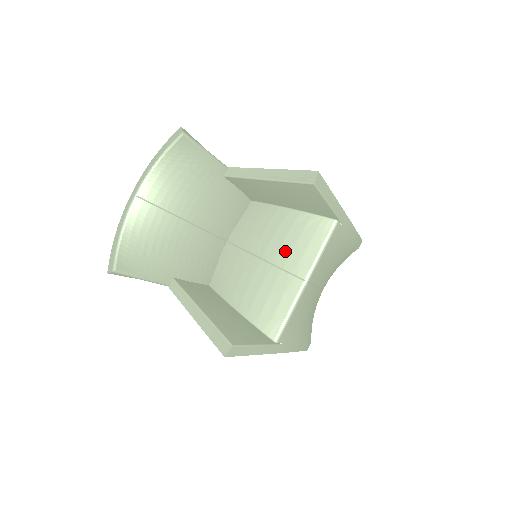
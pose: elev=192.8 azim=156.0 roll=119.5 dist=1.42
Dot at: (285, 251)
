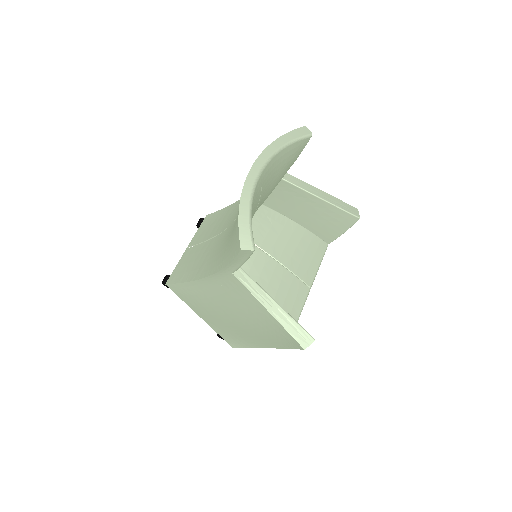
Dot at: (297, 259)
